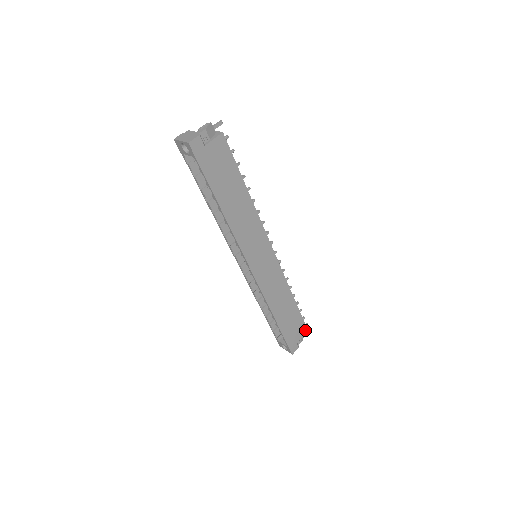
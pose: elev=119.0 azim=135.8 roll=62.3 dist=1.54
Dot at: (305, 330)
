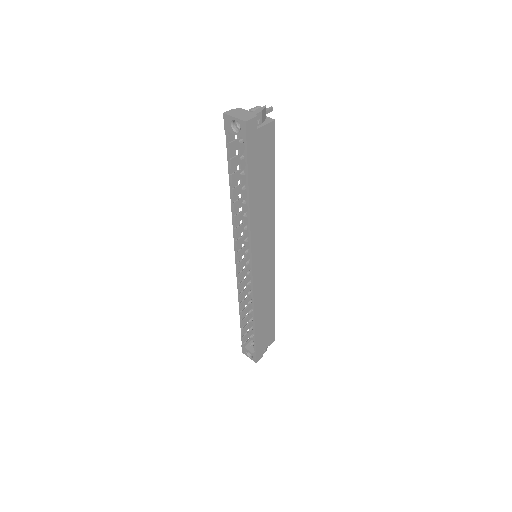
Dot at: (273, 339)
